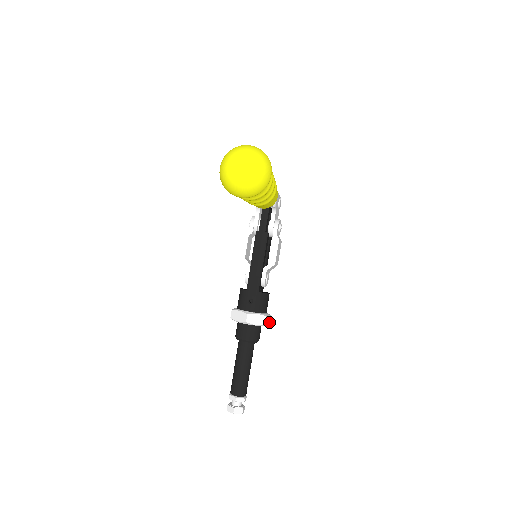
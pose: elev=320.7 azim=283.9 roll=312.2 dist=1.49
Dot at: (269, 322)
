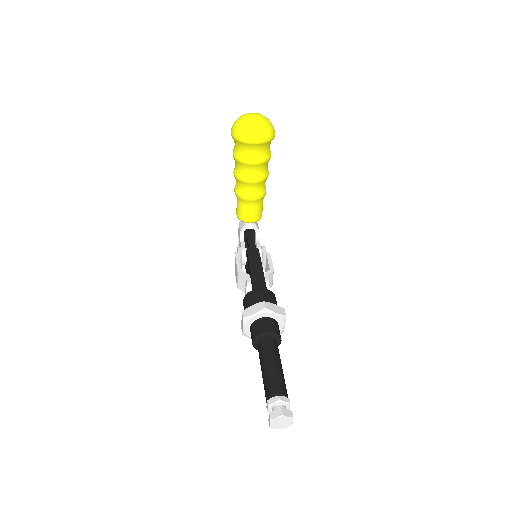
Dot at: (283, 331)
